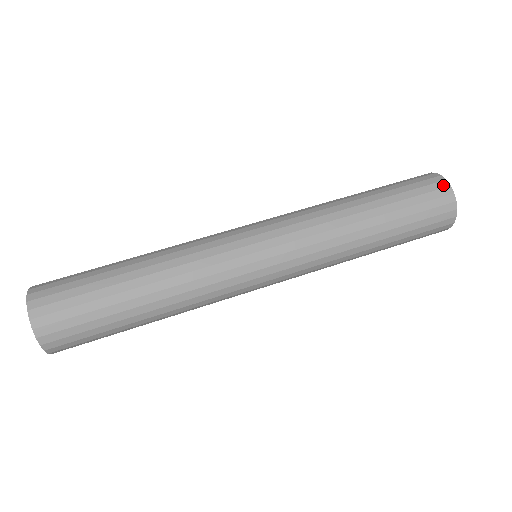
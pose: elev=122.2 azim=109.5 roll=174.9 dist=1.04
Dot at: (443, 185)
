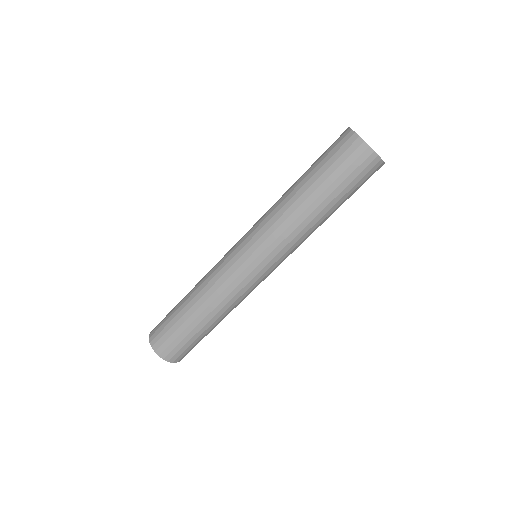
Dot at: occluded
